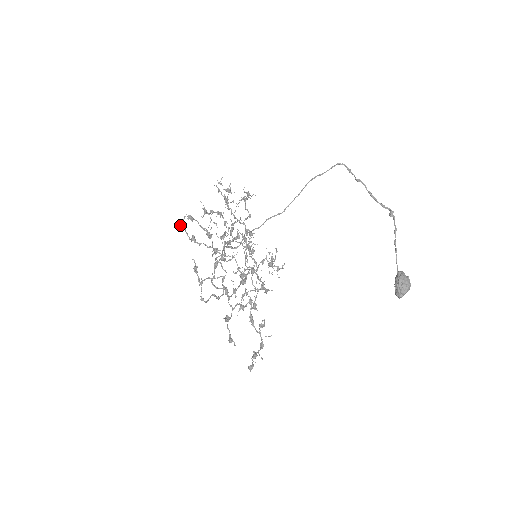
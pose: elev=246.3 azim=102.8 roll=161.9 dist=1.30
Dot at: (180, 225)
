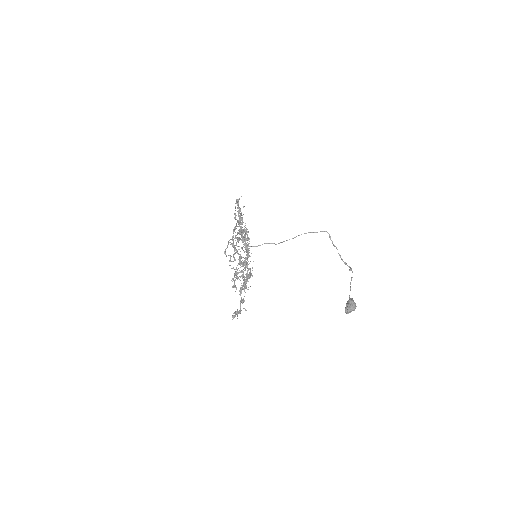
Dot at: (236, 199)
